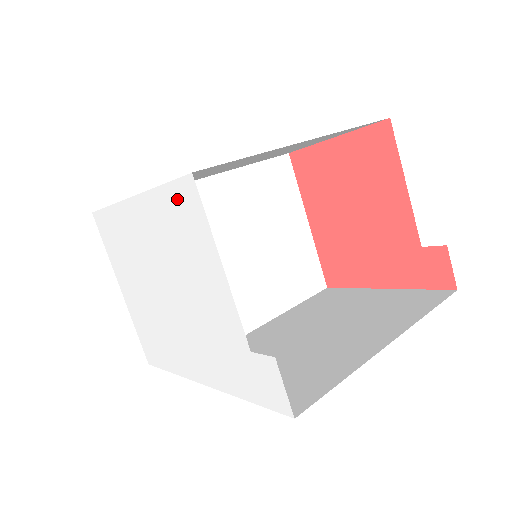
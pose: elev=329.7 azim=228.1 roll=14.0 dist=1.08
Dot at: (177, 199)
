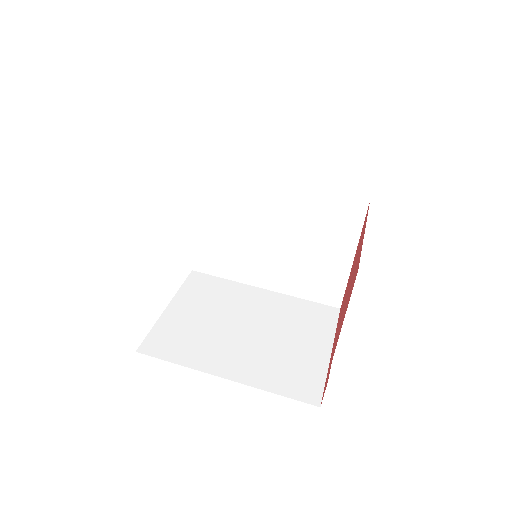
Dot at: occluded
